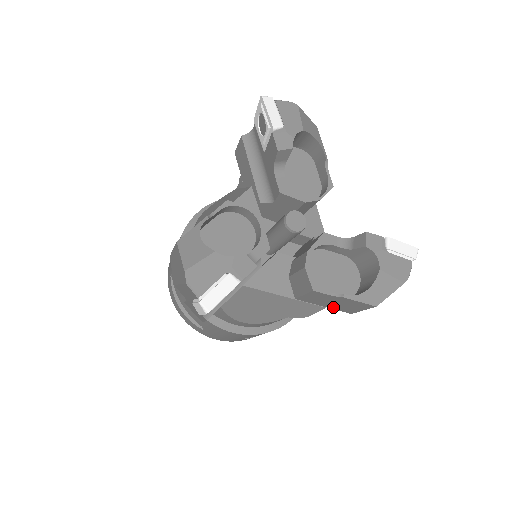
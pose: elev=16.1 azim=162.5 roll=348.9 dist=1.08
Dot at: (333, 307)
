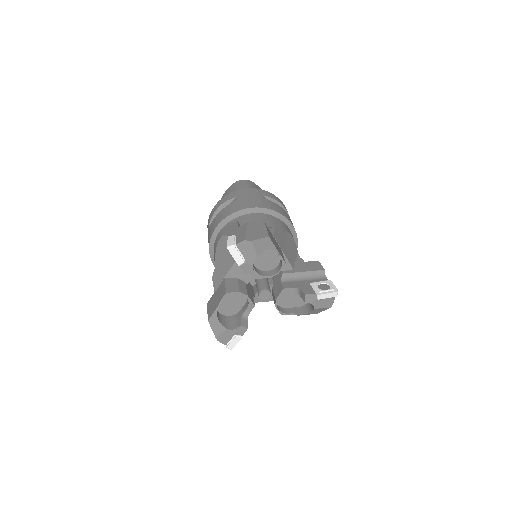
Dot at: occluded
